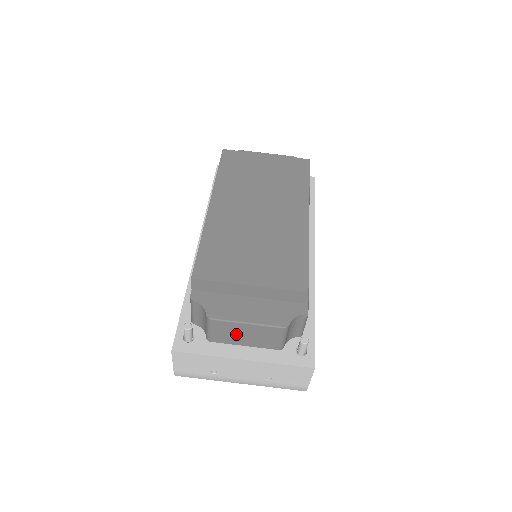
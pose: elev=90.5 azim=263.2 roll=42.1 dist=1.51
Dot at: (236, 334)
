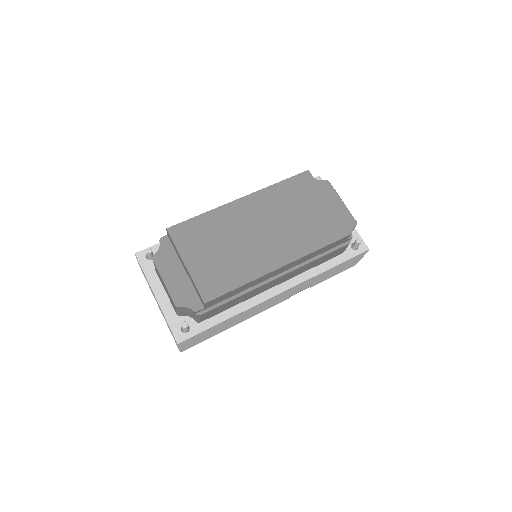
Dot at: occluded
